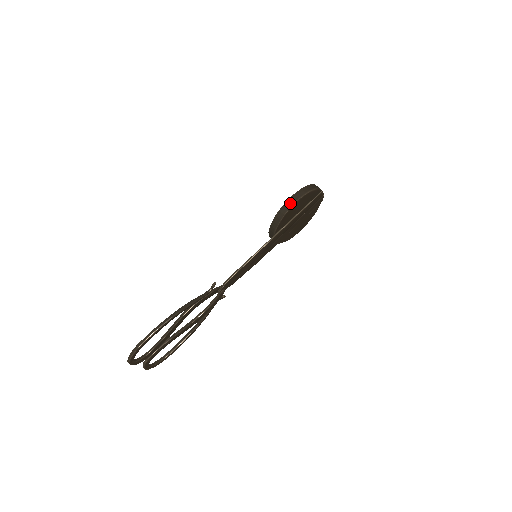
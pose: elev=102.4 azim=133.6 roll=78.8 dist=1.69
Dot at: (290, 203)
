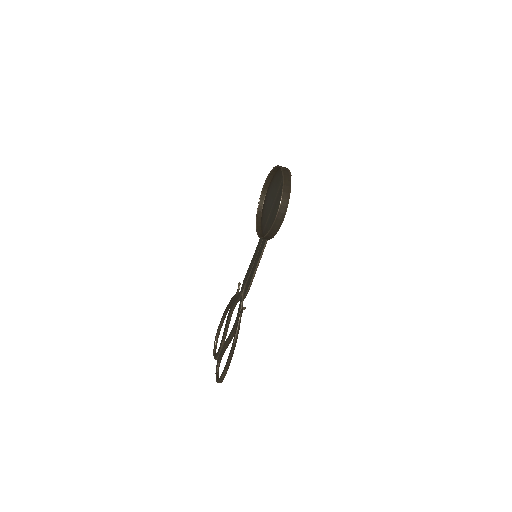
Dot at: (277, 225)
